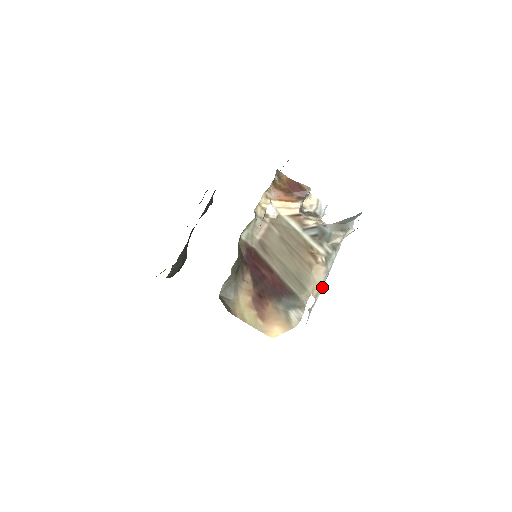
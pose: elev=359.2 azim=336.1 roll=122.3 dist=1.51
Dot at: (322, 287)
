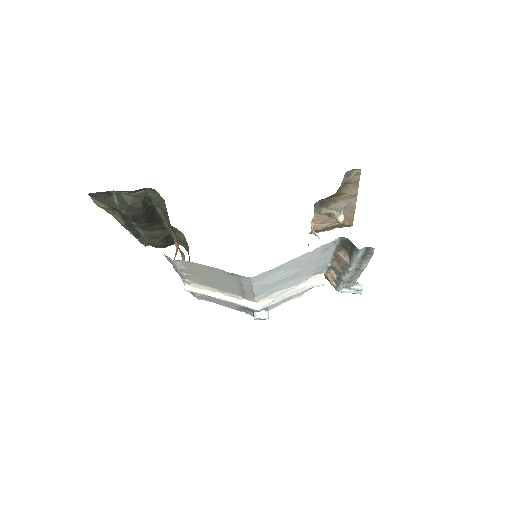
Dot at: (363, 270)
